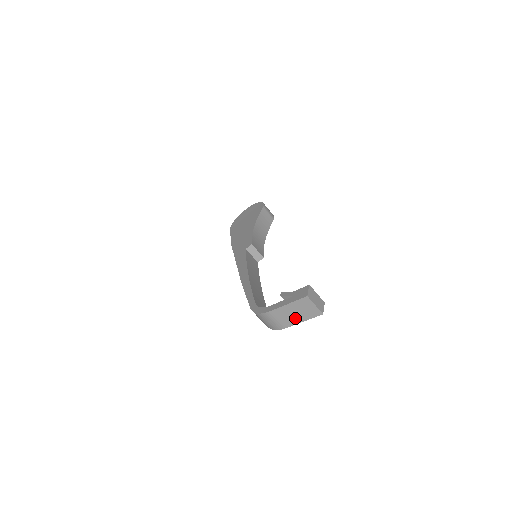
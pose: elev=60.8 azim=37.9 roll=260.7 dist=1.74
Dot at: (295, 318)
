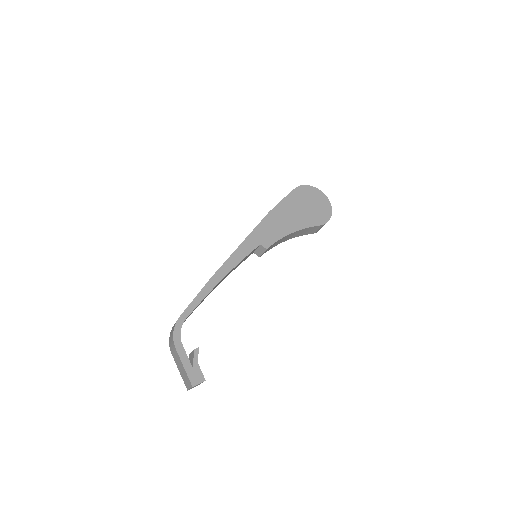
Dot at: (179, 366)
